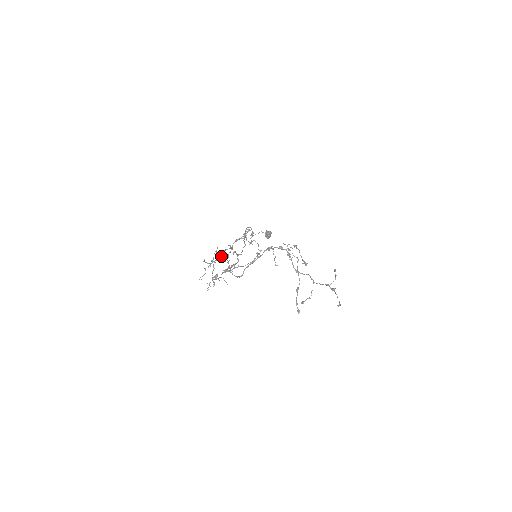
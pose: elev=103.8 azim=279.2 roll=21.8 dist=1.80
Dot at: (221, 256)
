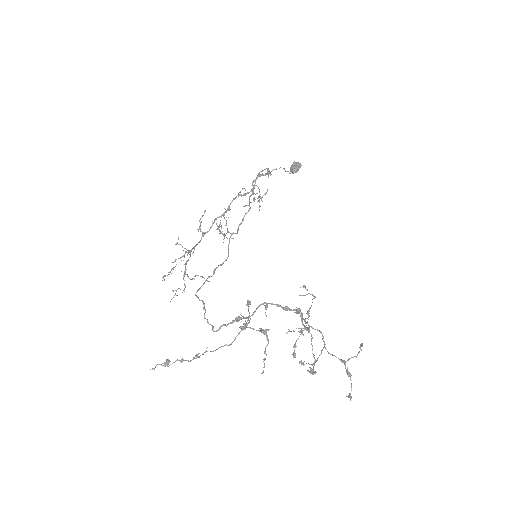
Dot at: (206, 232)
